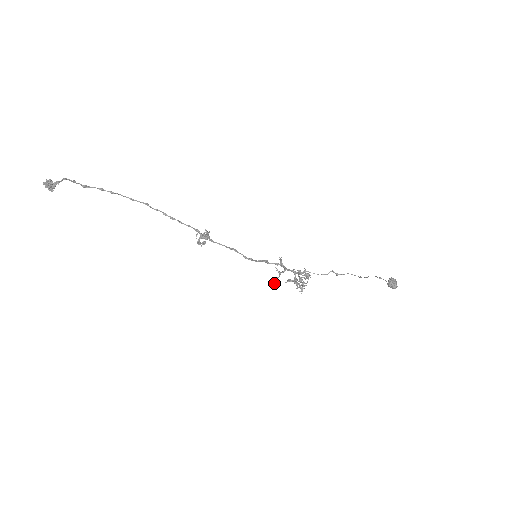
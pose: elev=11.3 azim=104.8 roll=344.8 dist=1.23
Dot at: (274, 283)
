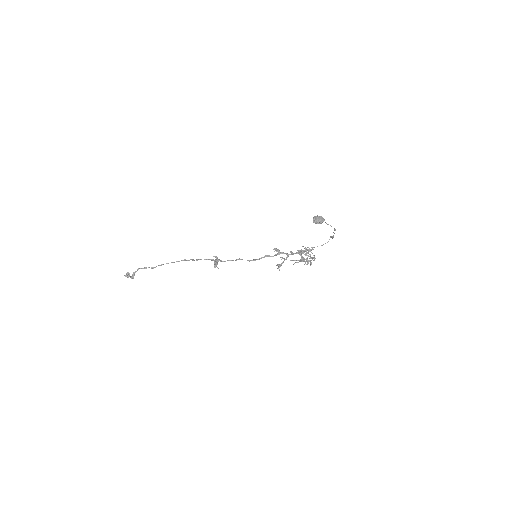
Dot at: occluded
